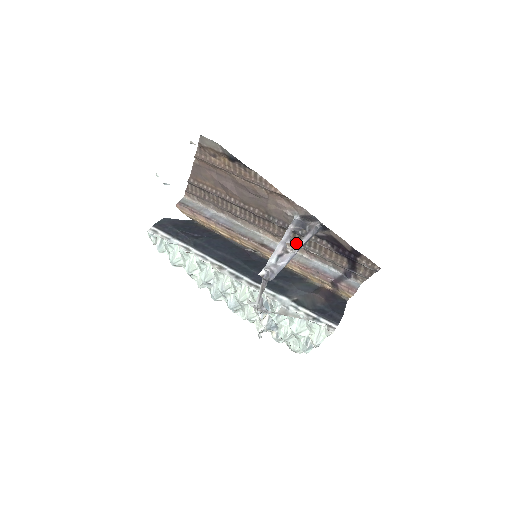
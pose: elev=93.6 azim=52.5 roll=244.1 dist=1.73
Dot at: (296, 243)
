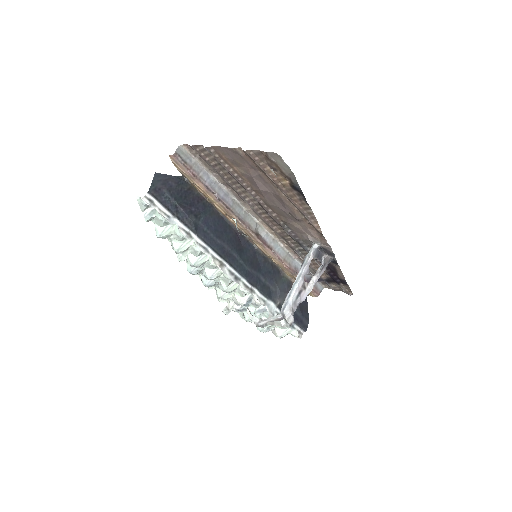
Dot at: (312, 278)
